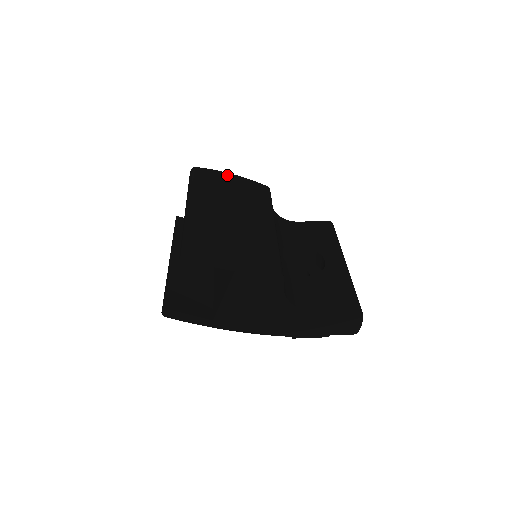
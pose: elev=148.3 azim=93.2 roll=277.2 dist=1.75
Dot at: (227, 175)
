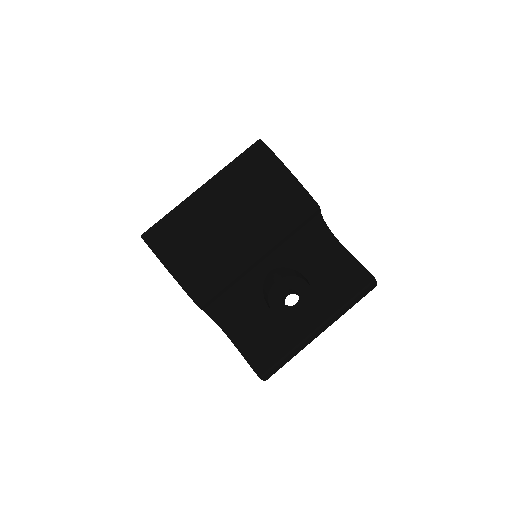
Dot at: (280, 169)
